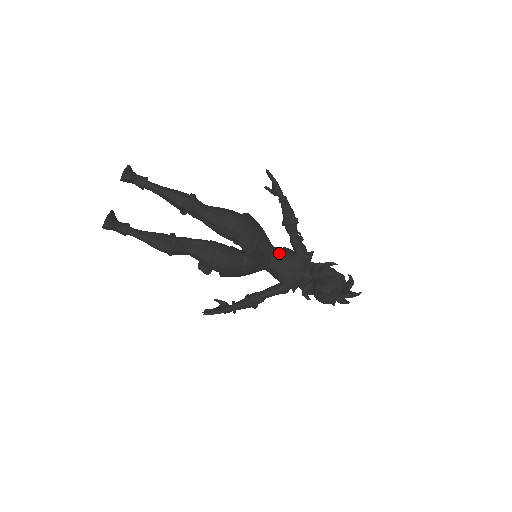
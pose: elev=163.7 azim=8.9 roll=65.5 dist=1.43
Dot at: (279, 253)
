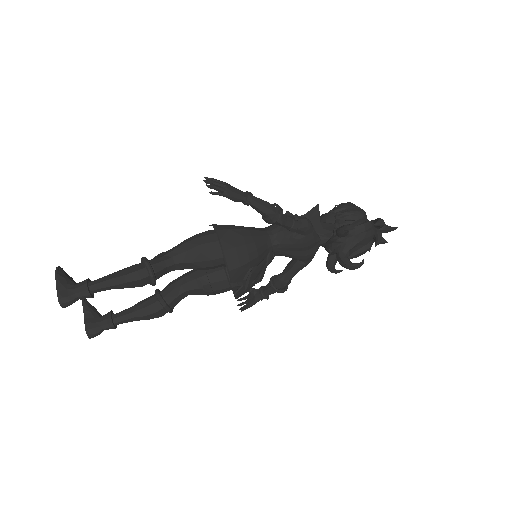
Dot at: (279, 239)
